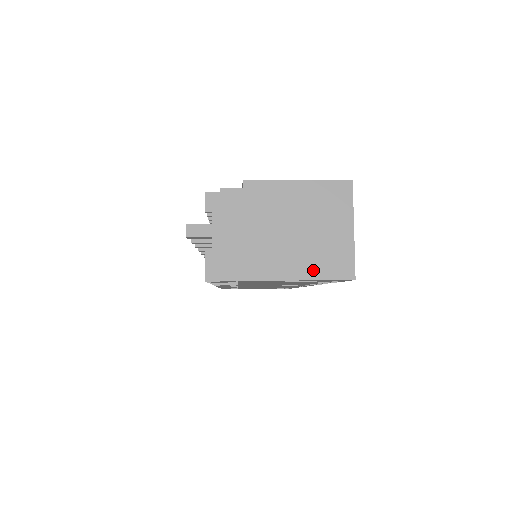
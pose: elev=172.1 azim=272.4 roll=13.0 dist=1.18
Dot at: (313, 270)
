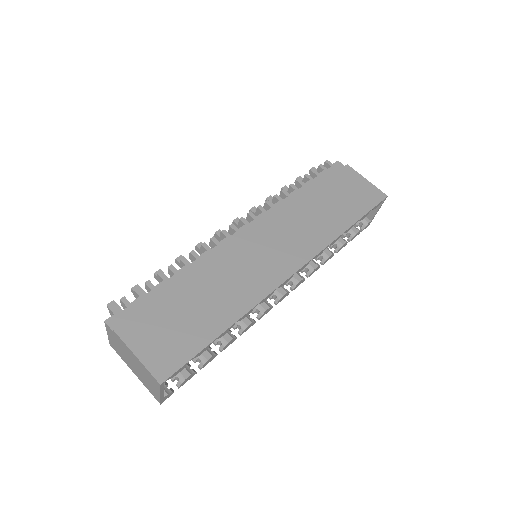
Dot at: (144, 383)
